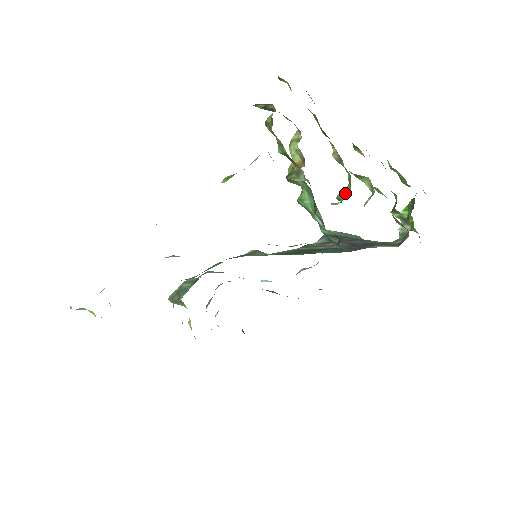
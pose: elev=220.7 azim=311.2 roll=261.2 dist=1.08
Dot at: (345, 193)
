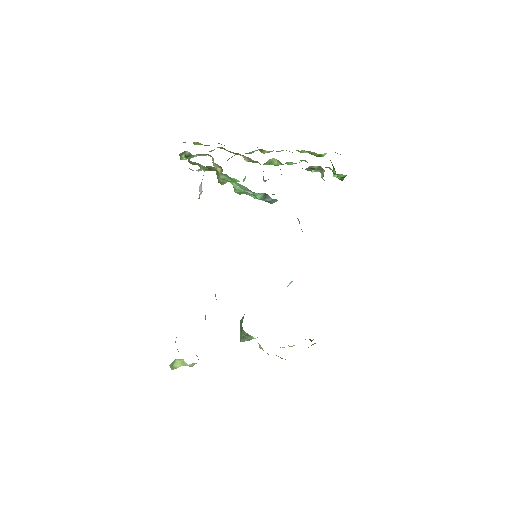
Dot at: occluded
